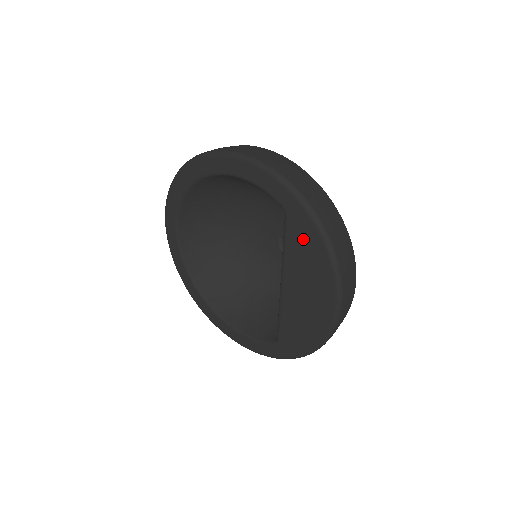
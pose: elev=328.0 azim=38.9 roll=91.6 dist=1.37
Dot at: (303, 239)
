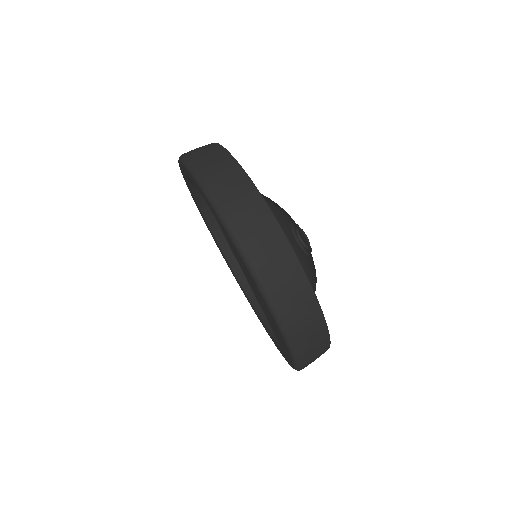
Dot at: (228, 239)
